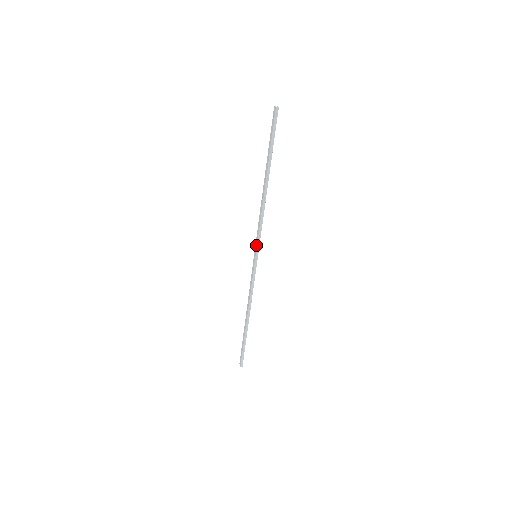
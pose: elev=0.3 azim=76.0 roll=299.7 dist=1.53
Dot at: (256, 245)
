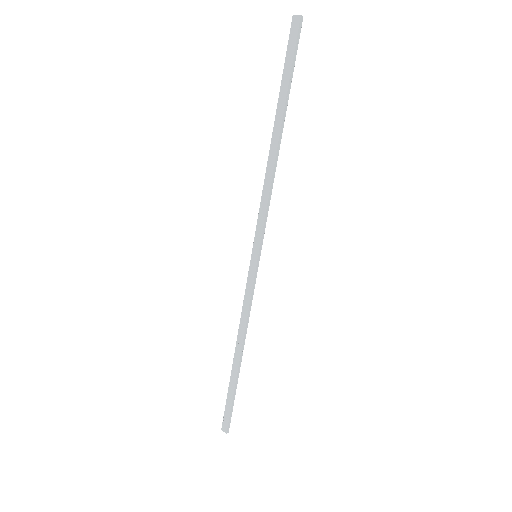
Dot at: (258, 238)
